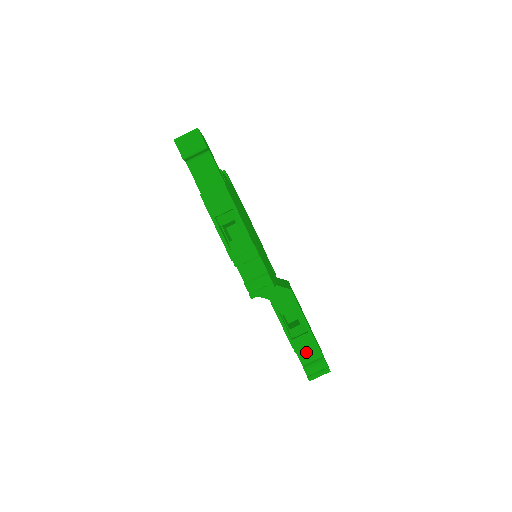
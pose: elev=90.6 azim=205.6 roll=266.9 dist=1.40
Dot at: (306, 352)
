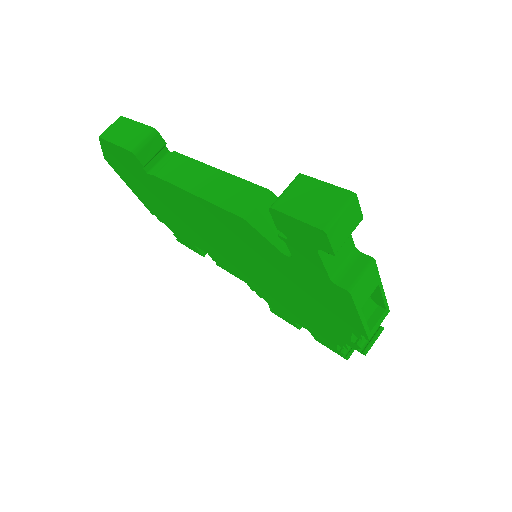
Dot at: occluded
